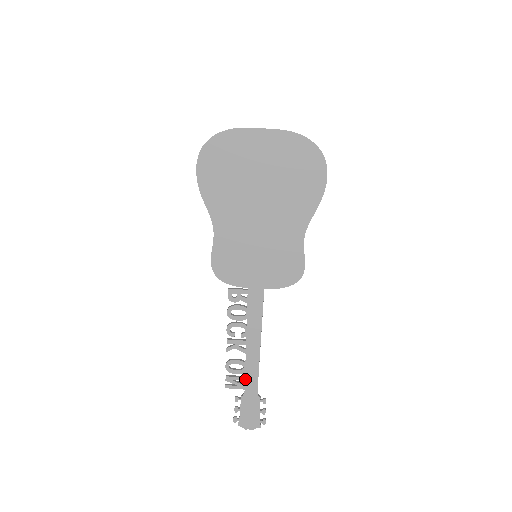
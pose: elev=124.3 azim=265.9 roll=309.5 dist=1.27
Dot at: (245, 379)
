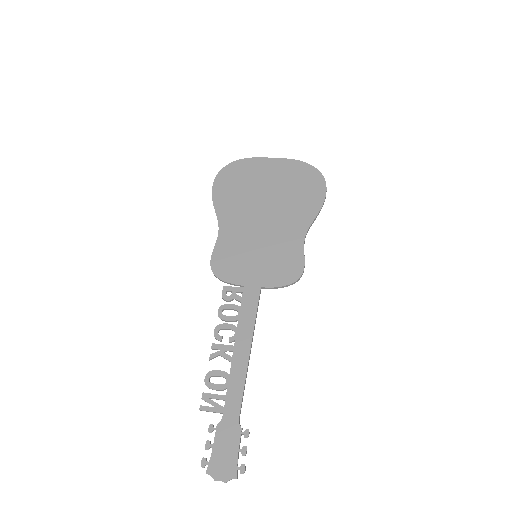
Dot at: (226, 398)
